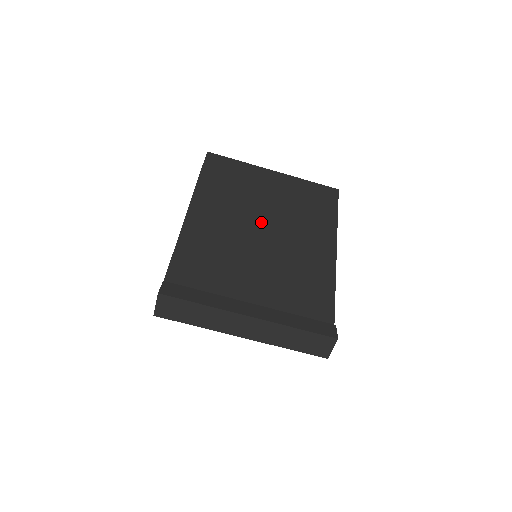
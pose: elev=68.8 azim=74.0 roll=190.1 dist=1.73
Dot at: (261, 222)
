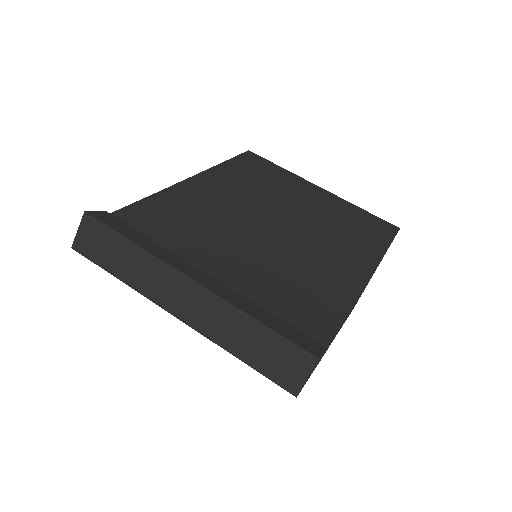
Dot at: (276, 216)
